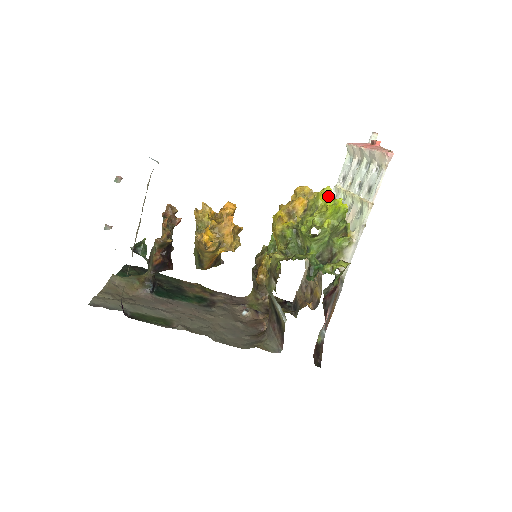
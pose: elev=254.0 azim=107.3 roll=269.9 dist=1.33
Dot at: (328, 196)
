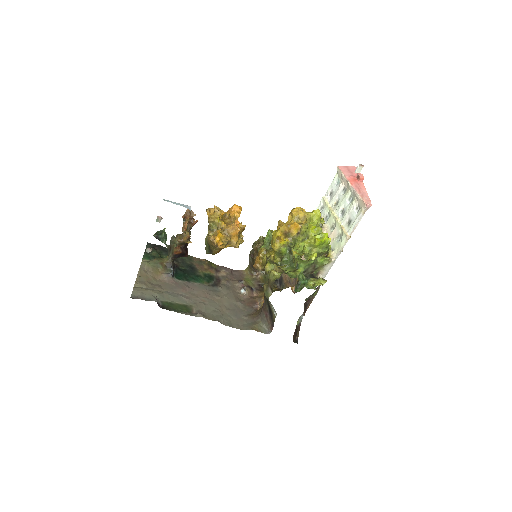
Dot at: (317, 228)
